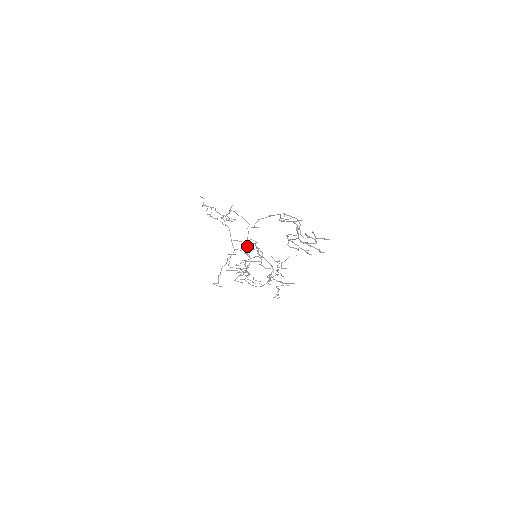
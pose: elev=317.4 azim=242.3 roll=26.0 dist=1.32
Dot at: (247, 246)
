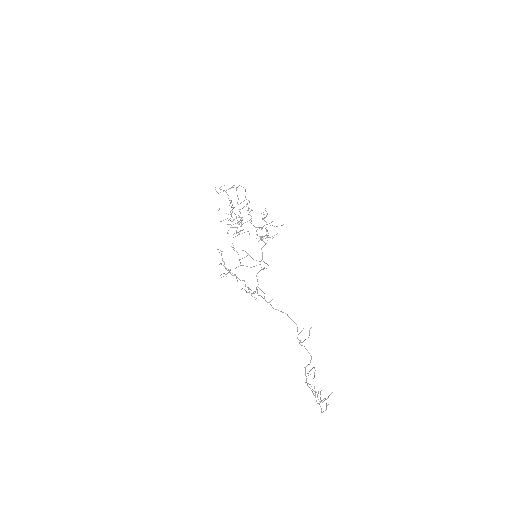
Dot at: occluded
